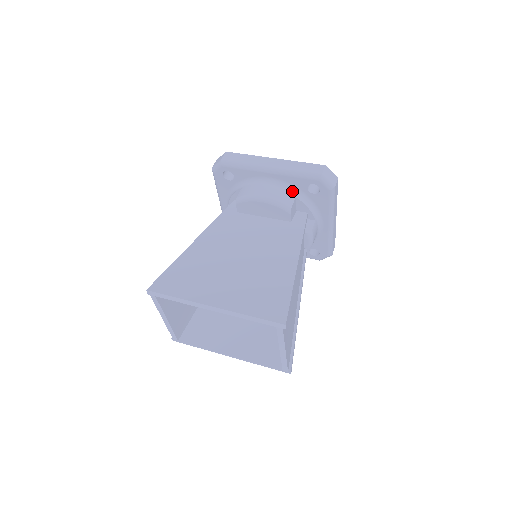
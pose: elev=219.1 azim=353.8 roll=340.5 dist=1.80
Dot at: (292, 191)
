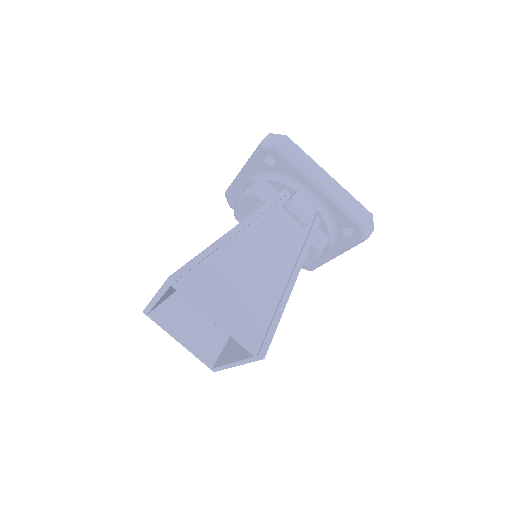
Dot at: (262, 177)
